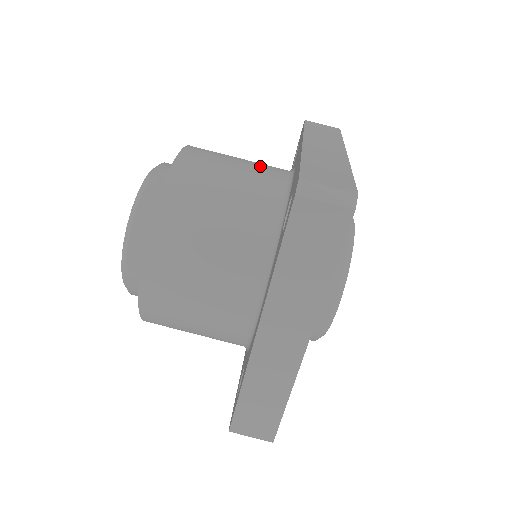
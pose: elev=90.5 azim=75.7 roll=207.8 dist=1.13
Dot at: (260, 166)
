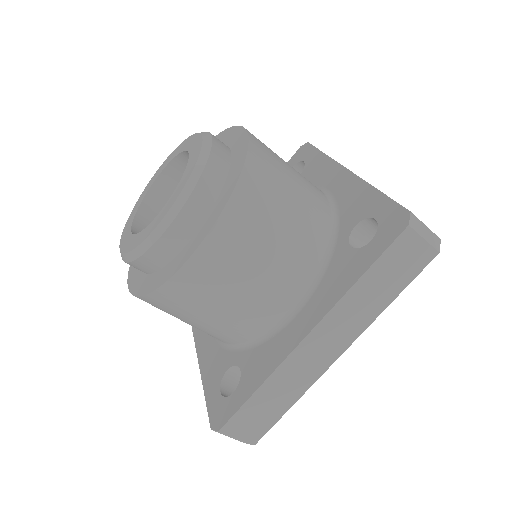
Dot at: occluded
